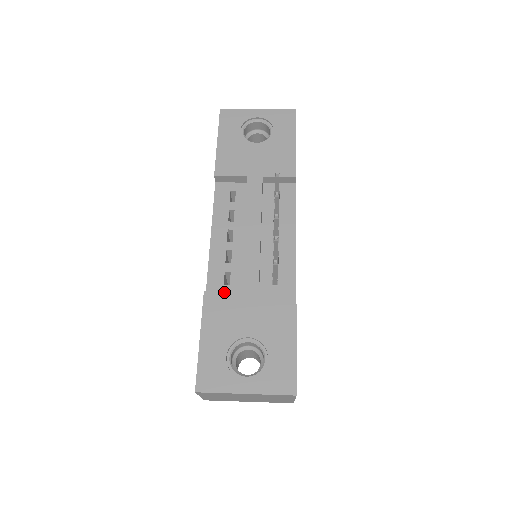
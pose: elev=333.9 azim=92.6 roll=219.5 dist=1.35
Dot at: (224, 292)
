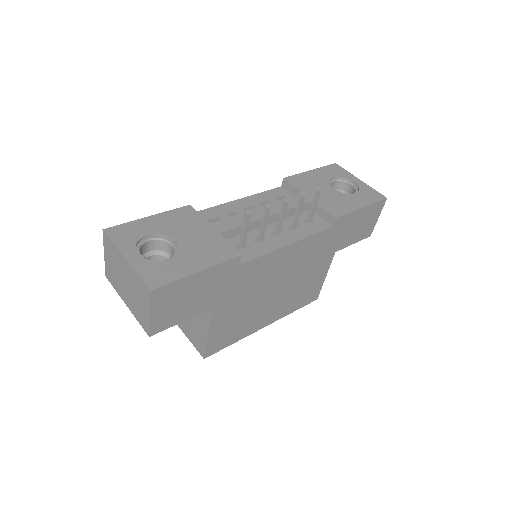
Dot at: (200, 215)
